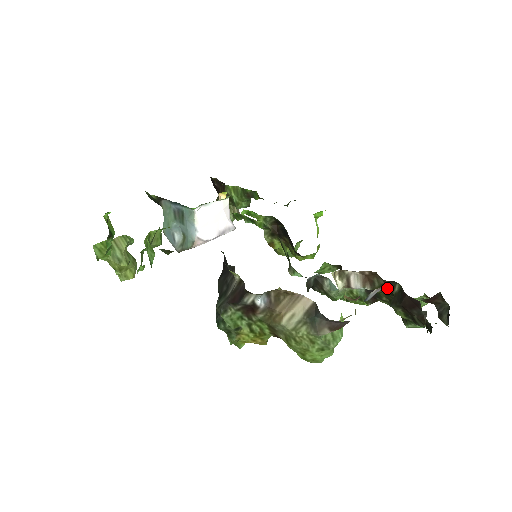
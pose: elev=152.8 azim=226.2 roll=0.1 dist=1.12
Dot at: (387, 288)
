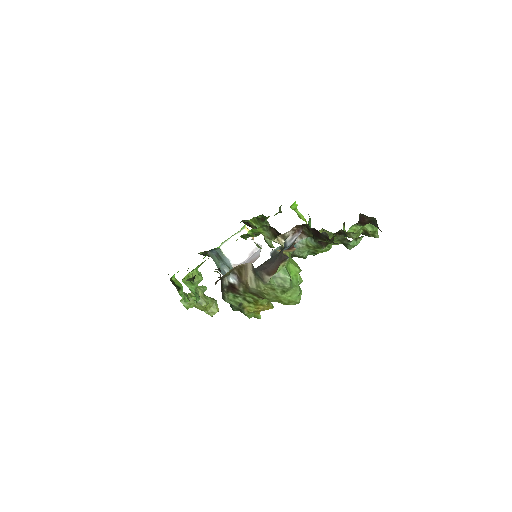
Dot at: occluded
